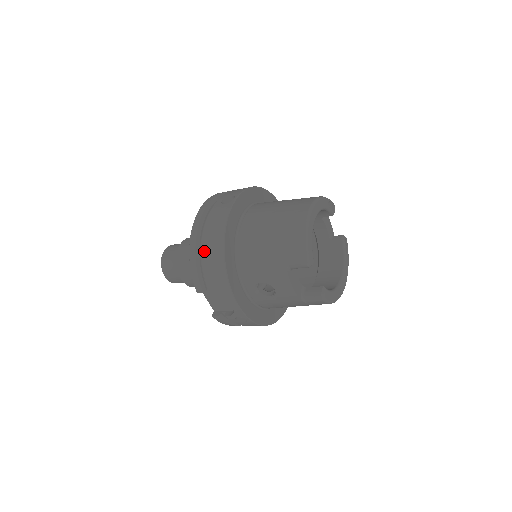
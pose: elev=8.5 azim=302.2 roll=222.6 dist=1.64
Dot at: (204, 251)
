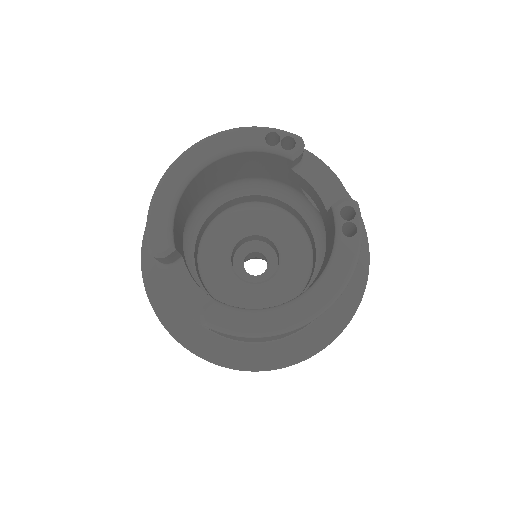
Dot at: occluded
